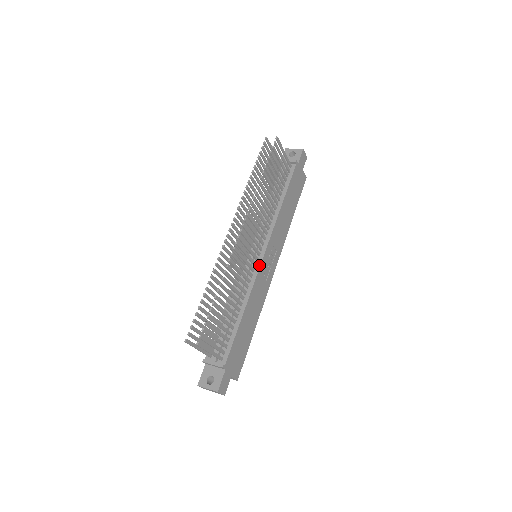
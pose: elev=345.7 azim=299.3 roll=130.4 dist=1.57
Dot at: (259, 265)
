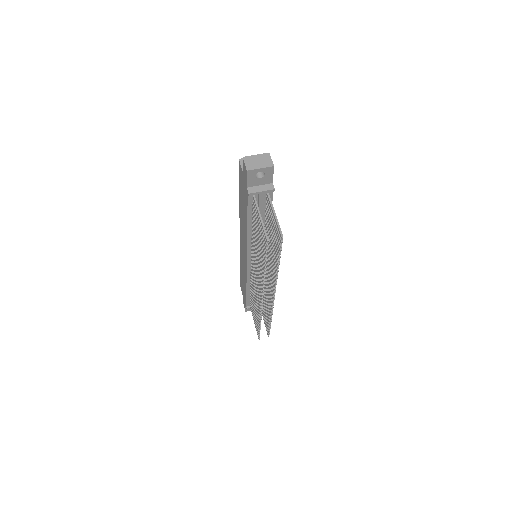
Dot at: occluded
